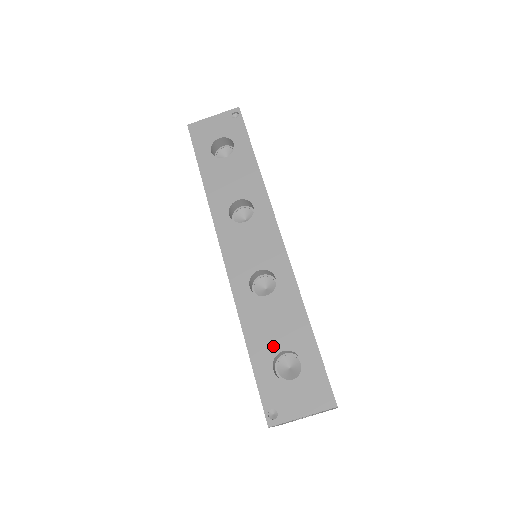
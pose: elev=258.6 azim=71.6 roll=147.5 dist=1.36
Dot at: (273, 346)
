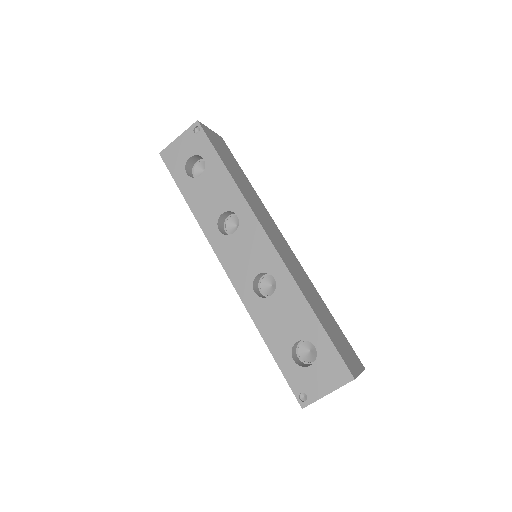
Dot at: (288, 339)
